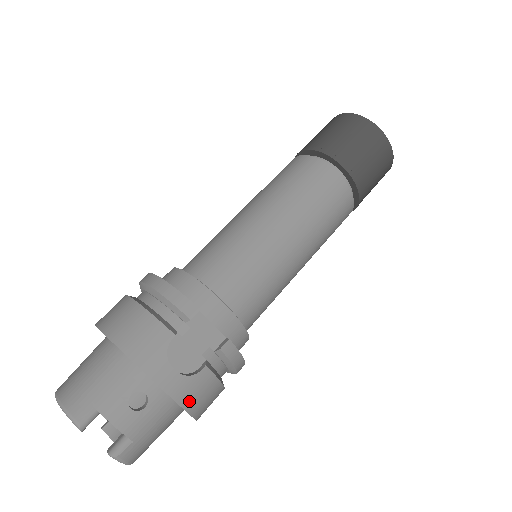
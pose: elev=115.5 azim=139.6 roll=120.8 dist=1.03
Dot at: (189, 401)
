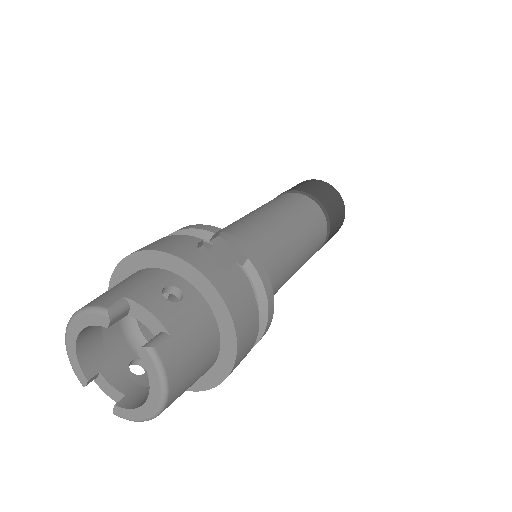
Dot at: (228, 295)
